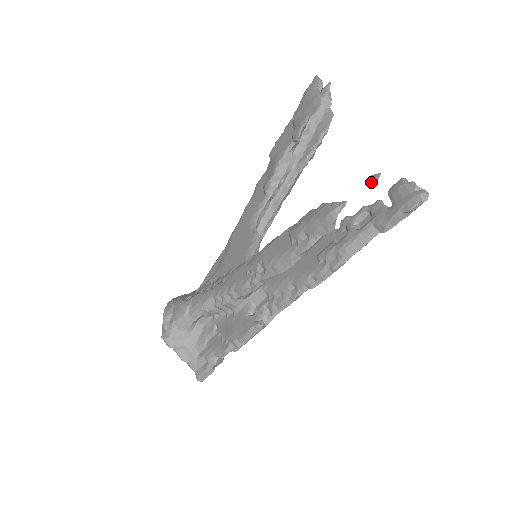
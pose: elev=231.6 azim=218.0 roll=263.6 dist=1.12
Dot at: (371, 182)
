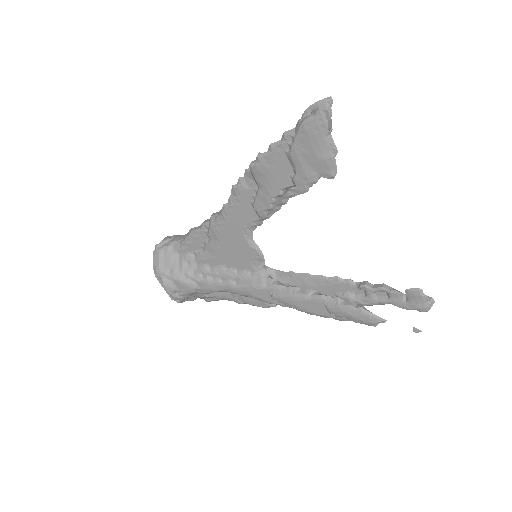
Dot at: occluded
